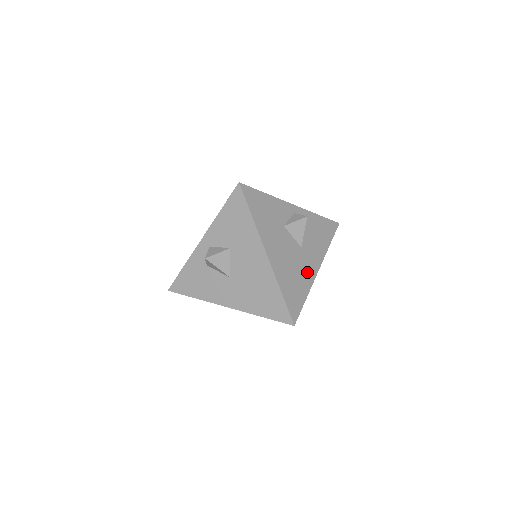
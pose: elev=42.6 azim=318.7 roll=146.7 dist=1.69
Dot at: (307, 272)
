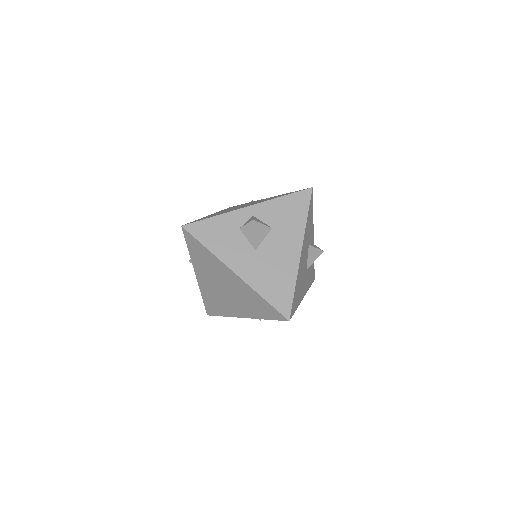
Dot at: (302, 291)
